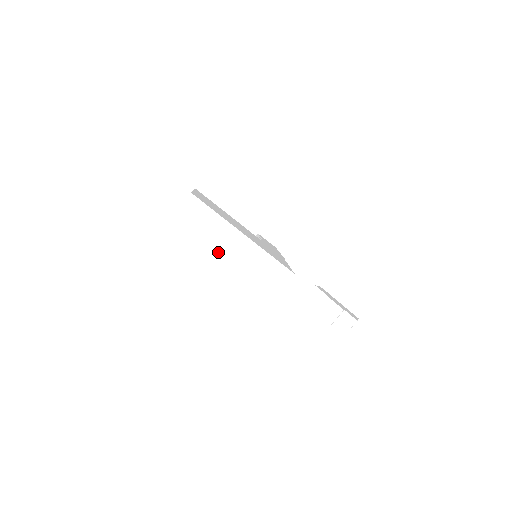
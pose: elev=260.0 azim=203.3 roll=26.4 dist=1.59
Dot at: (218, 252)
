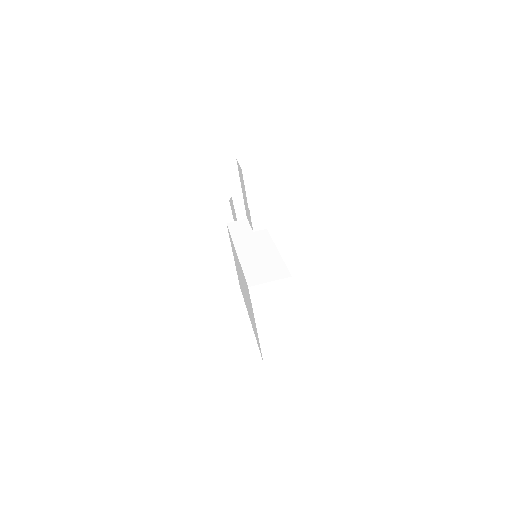
Dot at: occluded
